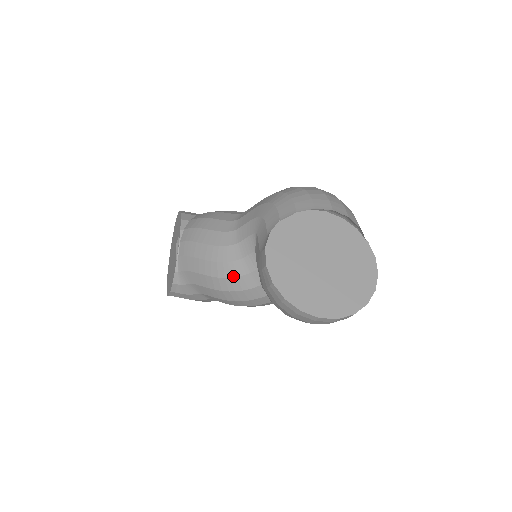
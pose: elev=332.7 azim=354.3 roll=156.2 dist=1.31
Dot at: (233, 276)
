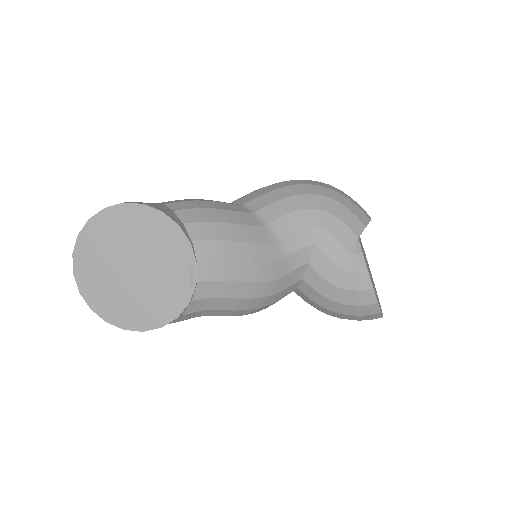
Dot at: (277, 292)
